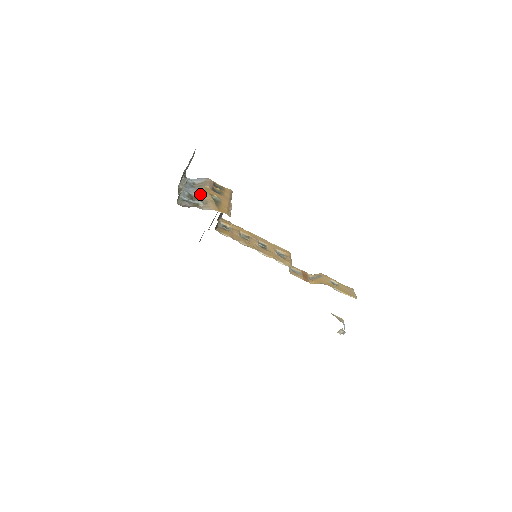
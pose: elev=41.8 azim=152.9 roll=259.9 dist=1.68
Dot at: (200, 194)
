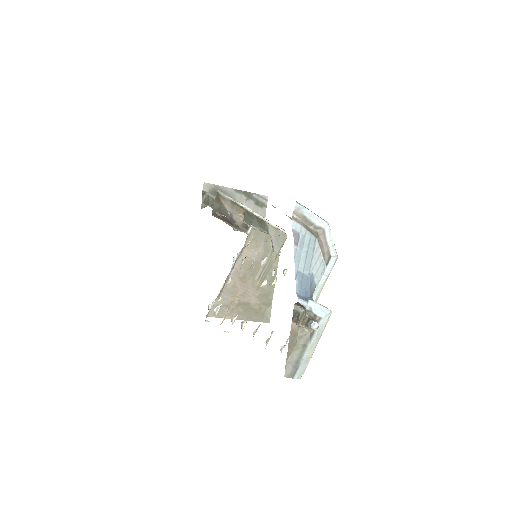
Dot at: occluded
